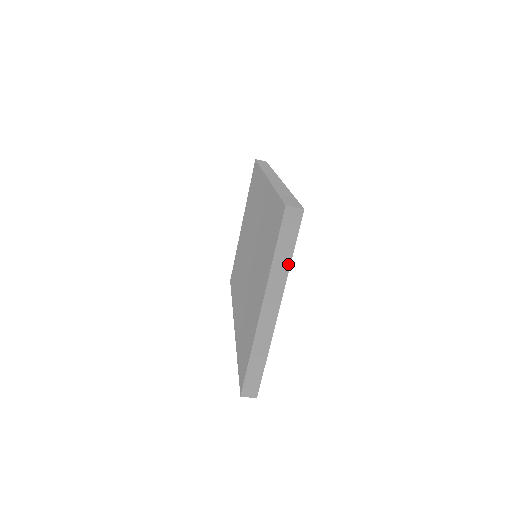
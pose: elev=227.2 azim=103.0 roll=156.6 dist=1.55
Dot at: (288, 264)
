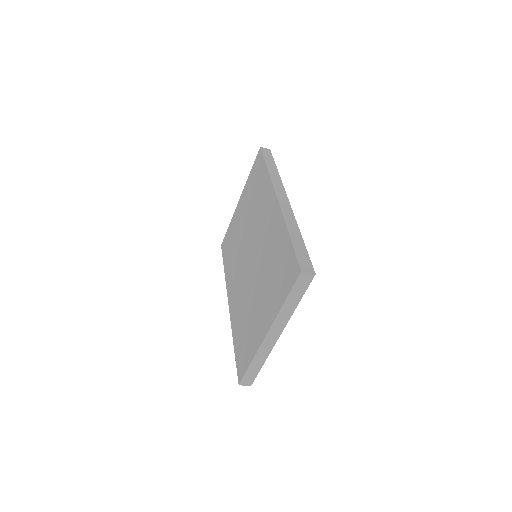
Dot at: (294, 308)
